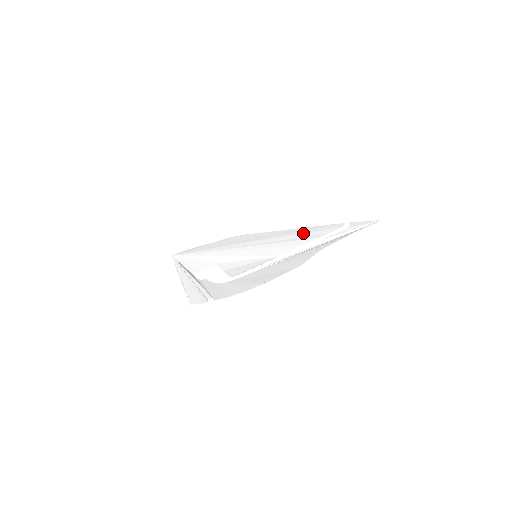
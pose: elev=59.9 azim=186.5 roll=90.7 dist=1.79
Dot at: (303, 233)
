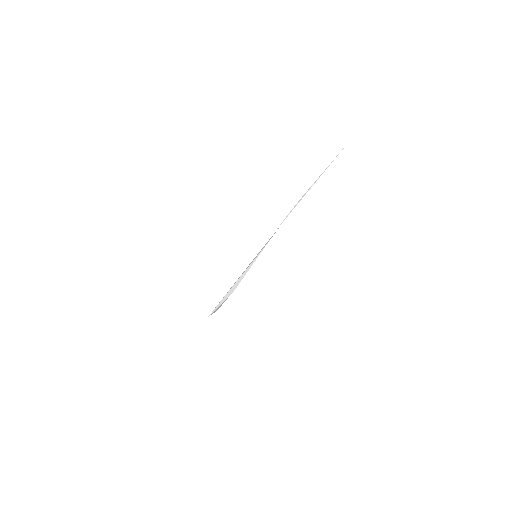
Dot at: occluded
